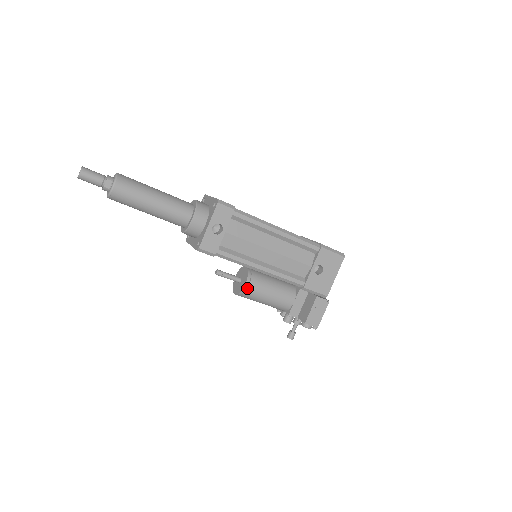
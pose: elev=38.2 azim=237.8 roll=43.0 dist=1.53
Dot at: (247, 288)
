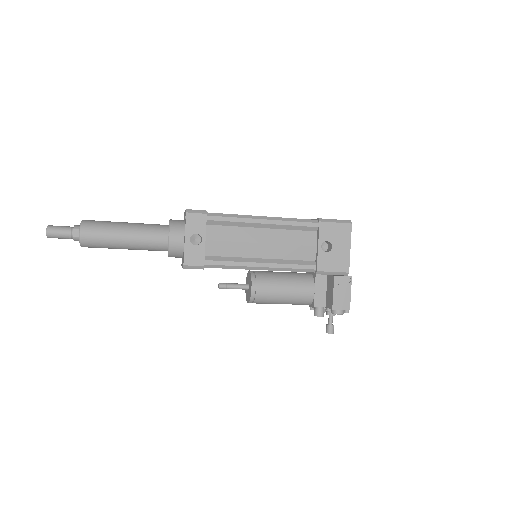
Dot at: (255, 292)
